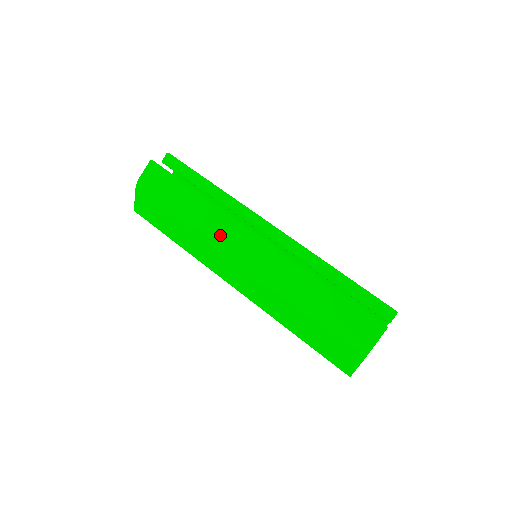
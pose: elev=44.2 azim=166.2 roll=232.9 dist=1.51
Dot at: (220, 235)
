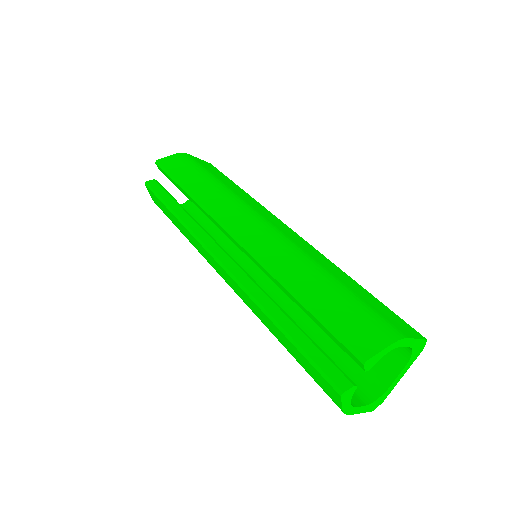
Dot at: (204, 257)
